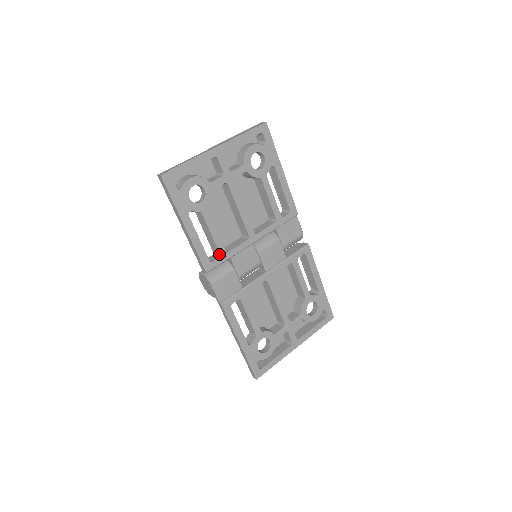
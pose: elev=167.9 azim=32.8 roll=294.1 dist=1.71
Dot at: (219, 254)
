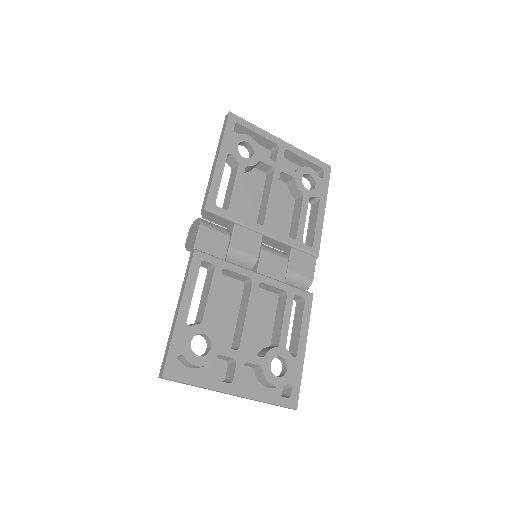
Dot at: (227, 208)
